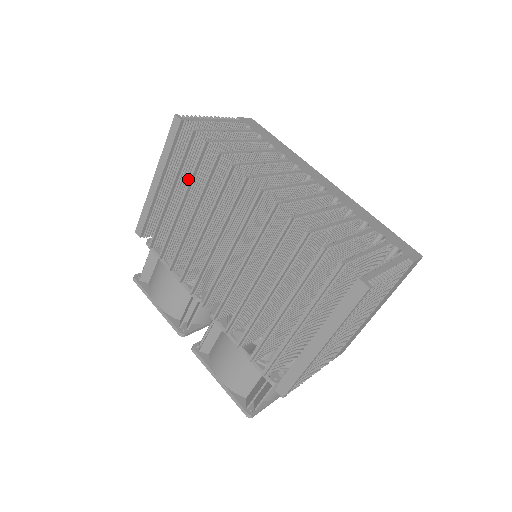
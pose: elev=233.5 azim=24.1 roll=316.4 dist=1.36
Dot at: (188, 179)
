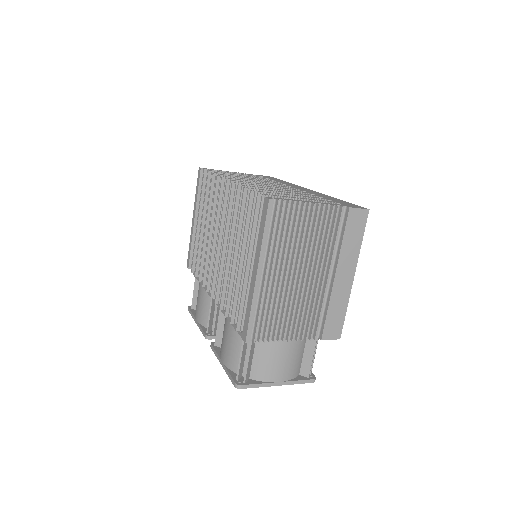
Dot at: occluded
